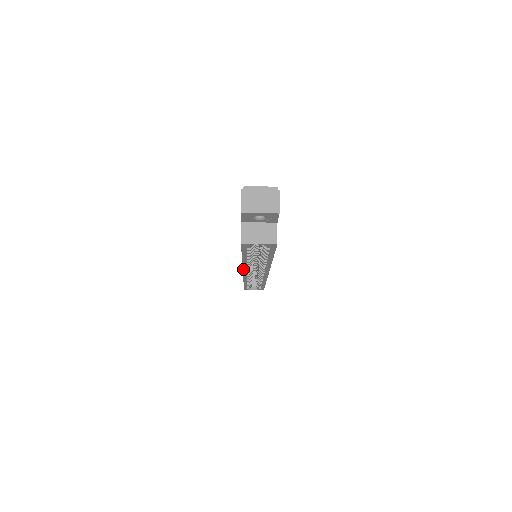
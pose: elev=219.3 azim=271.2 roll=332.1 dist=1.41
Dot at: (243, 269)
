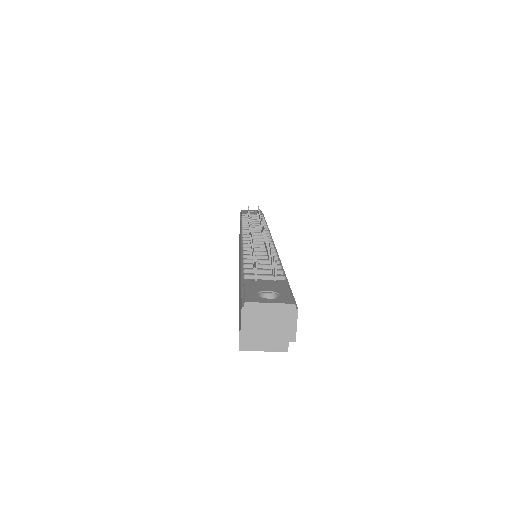
Dot at: occluded
